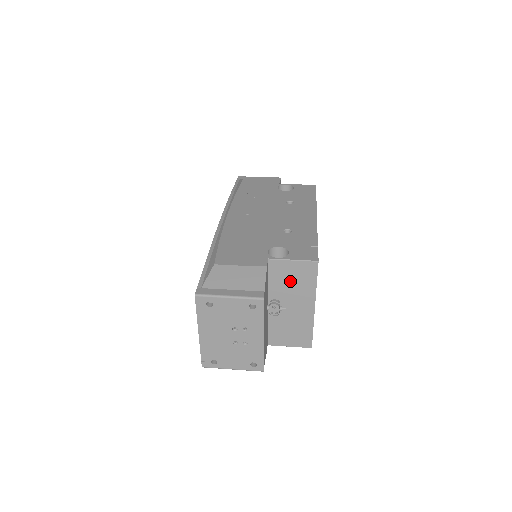
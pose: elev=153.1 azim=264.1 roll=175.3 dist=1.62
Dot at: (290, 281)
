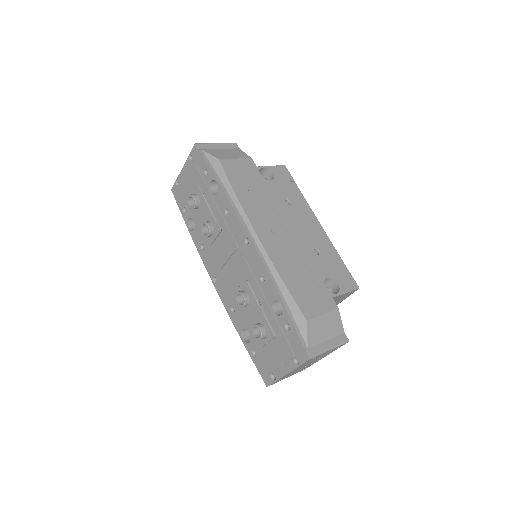
Dot at: occluded
